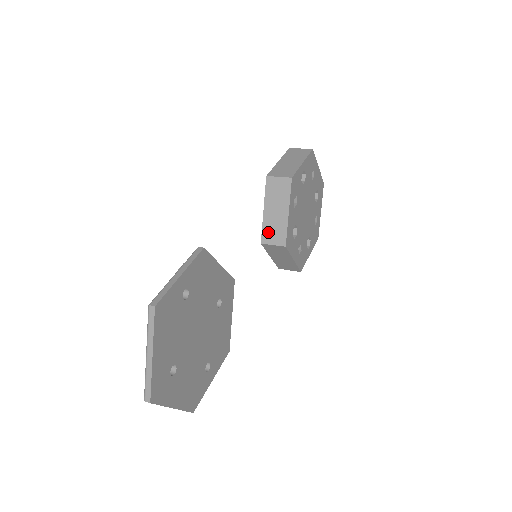
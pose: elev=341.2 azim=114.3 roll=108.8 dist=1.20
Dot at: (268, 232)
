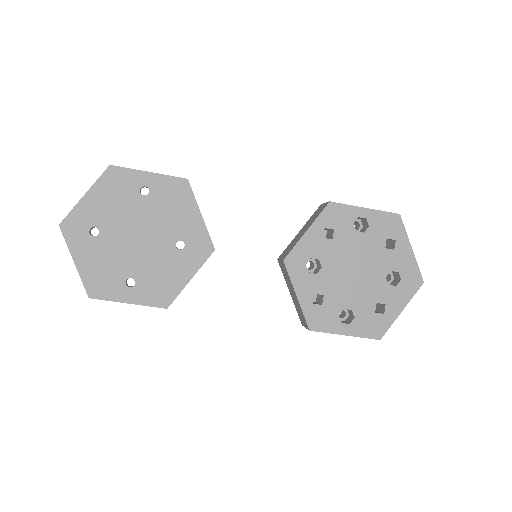
Dot at: (287, 249)
